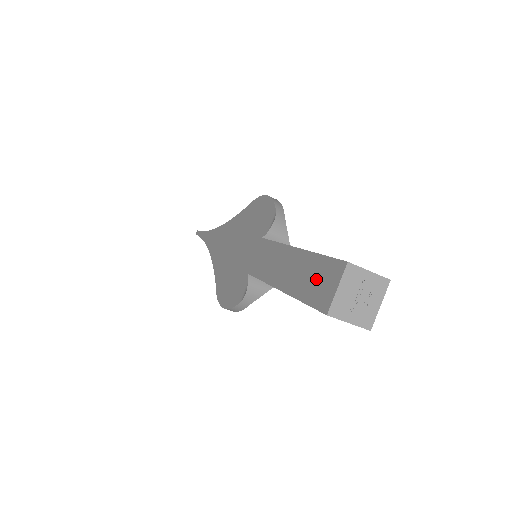
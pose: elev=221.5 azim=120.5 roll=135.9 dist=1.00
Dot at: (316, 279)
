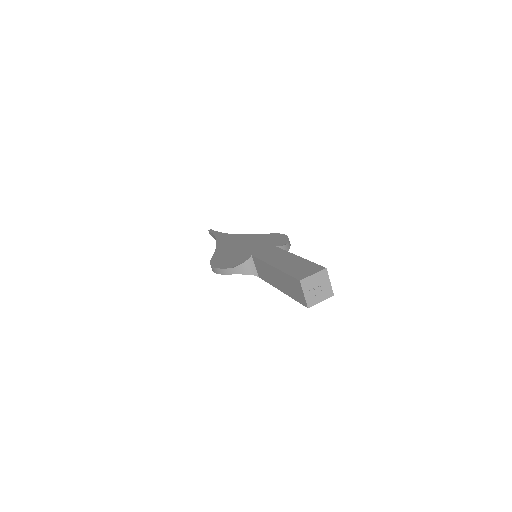
Dot at: (302, 268)
